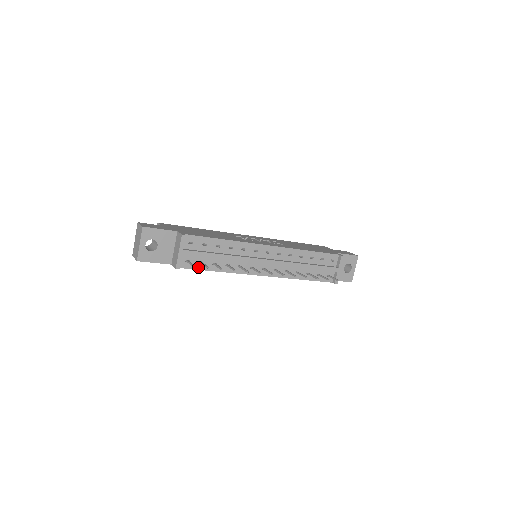
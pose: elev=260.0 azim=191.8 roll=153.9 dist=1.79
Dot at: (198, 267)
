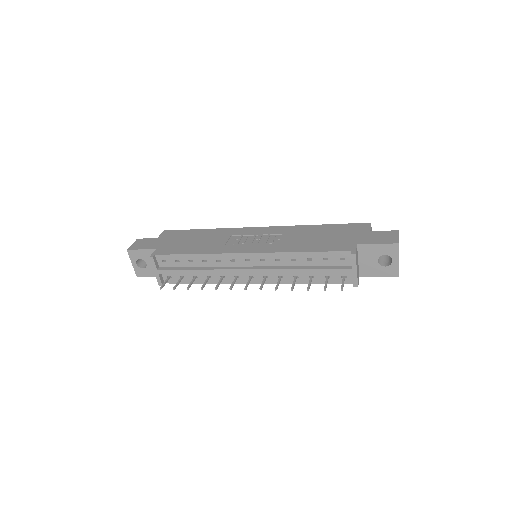
Dot at: (182, 281)
